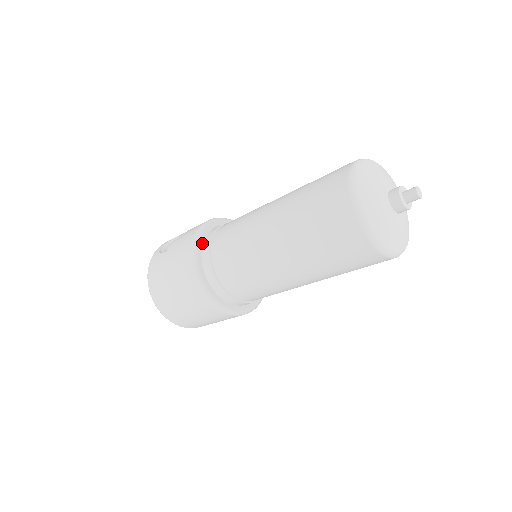
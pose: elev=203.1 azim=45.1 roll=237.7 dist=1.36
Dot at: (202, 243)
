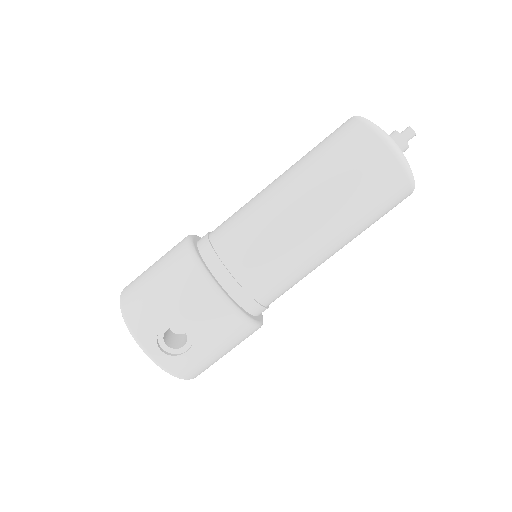
Dot at: occluded
